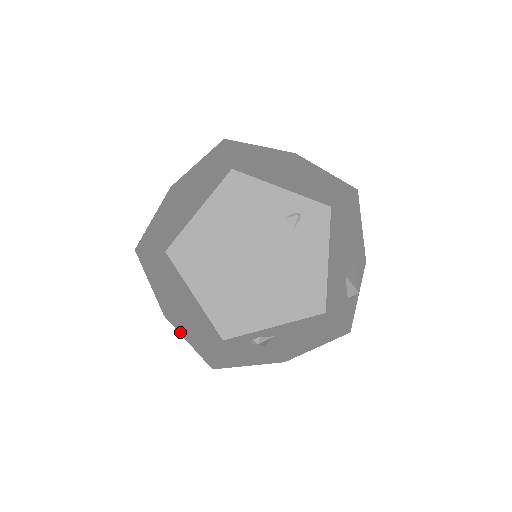
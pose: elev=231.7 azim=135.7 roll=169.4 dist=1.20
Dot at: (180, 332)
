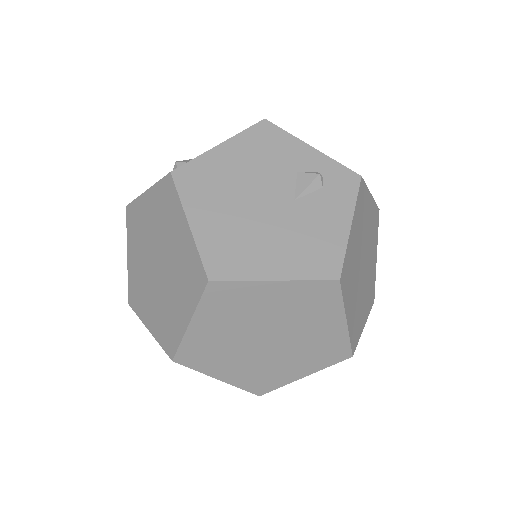
Dot at: occluded
